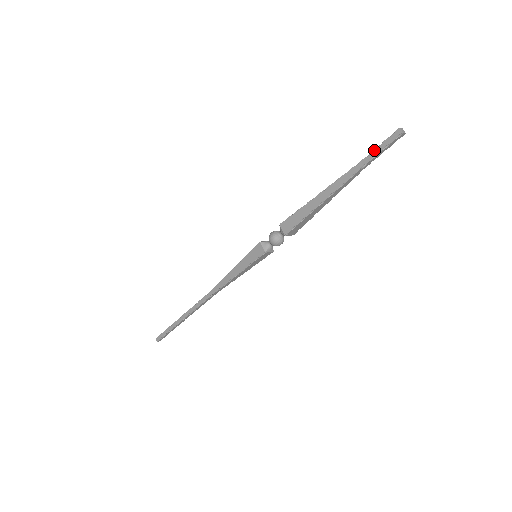
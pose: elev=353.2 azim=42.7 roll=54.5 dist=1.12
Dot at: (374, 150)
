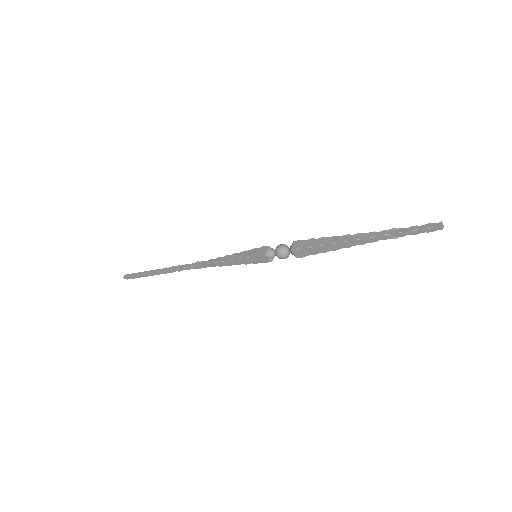
Dot at: (410, 232)
